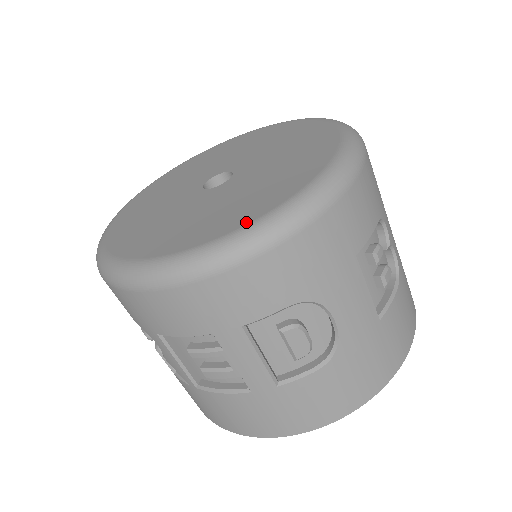
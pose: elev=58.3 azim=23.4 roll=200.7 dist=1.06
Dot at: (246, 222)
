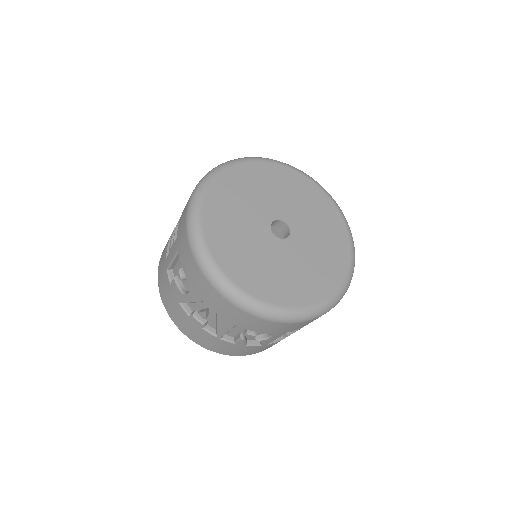
Dot at: (346, 267)
